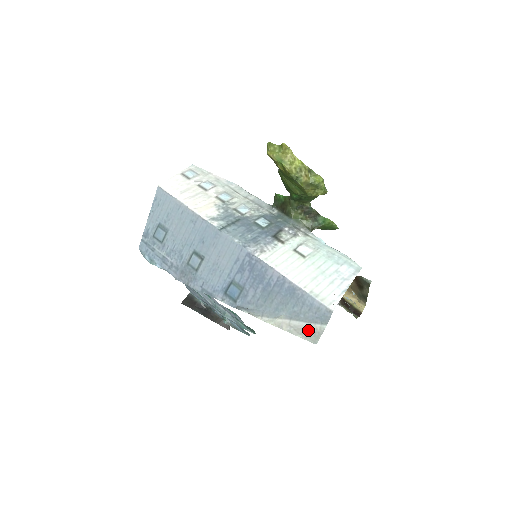
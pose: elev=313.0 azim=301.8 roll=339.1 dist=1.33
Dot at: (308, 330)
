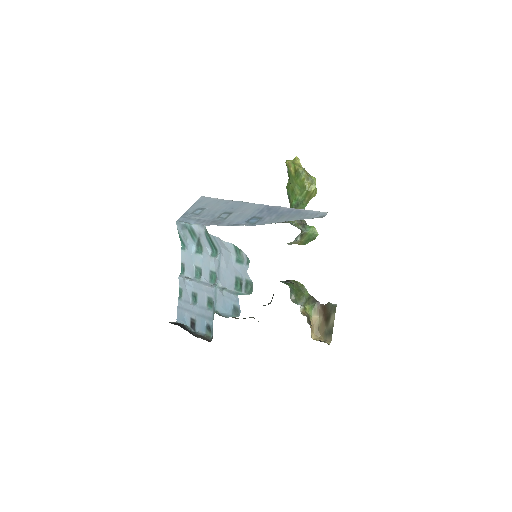
Dot at: occluded
